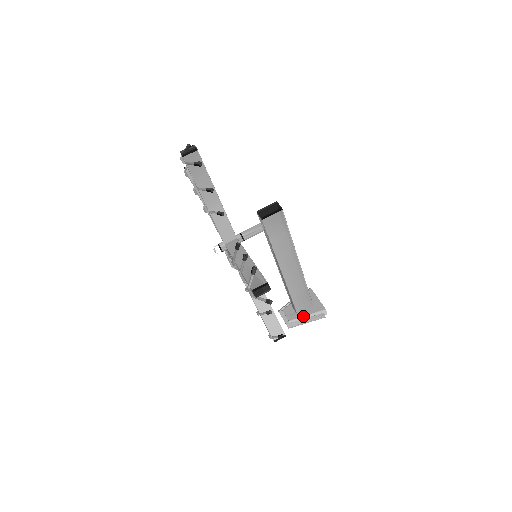
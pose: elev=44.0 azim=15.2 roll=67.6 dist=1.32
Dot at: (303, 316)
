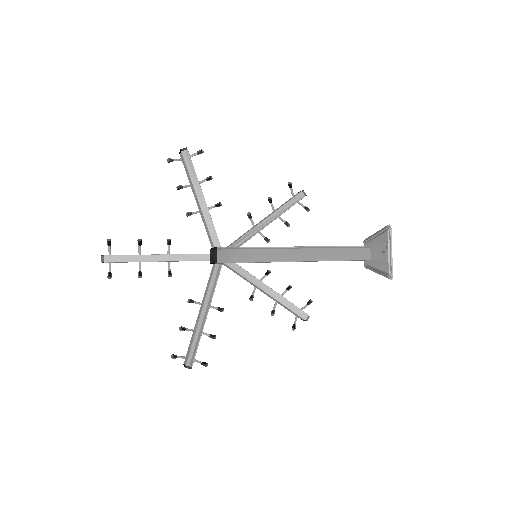
Dot at: (373, 267)
